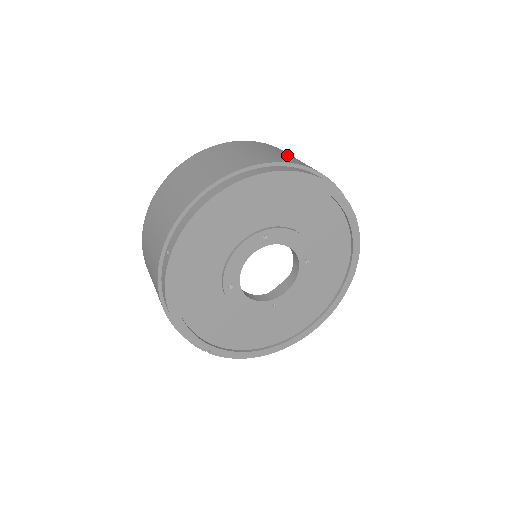
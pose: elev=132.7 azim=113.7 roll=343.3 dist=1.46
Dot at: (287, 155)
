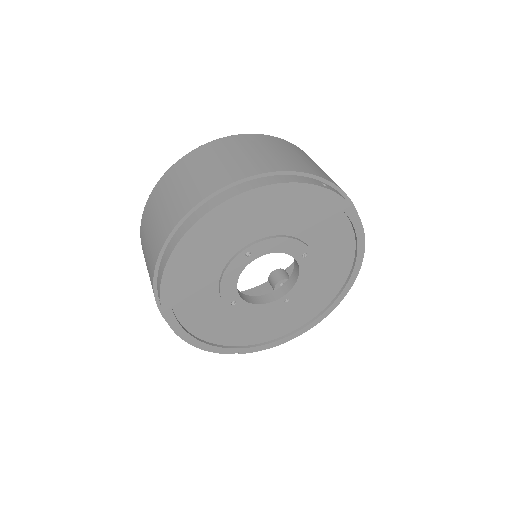
Dot at: (250, 154)
